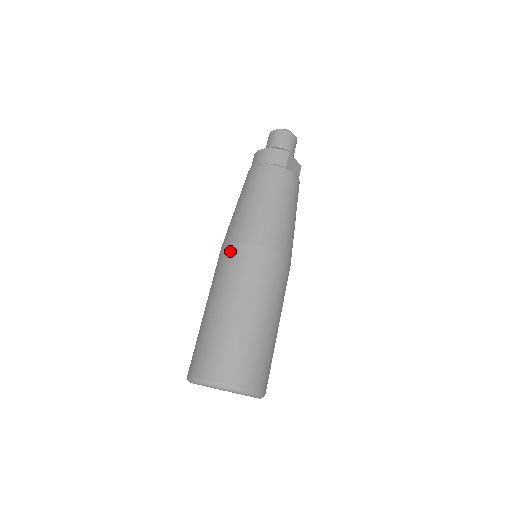
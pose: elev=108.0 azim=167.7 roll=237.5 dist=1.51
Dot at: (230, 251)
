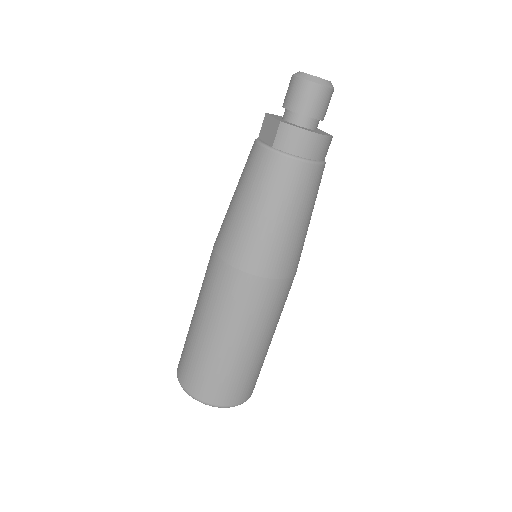
Dot at: (264, 288)
